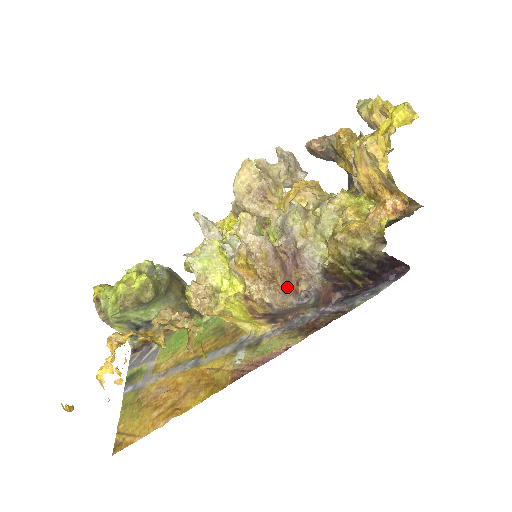
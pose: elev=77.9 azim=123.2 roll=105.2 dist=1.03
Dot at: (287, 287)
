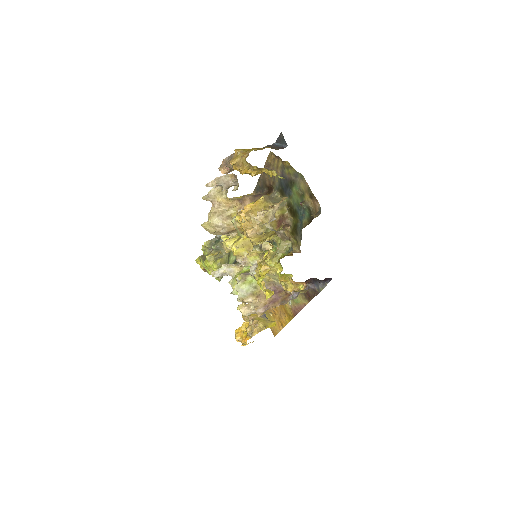
Dot at: (283, 301)
